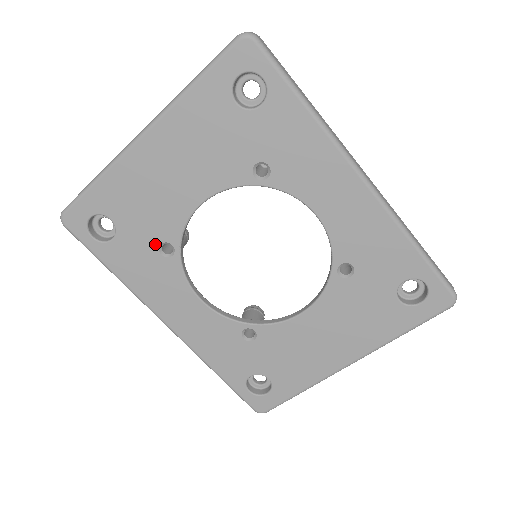
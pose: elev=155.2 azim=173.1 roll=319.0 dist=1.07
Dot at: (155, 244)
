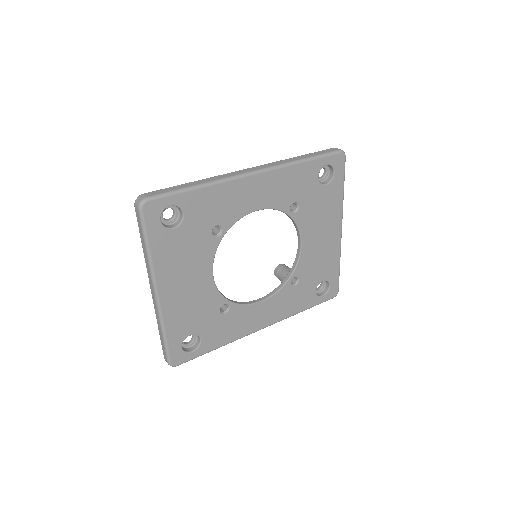
Dot at: (218, 315)
